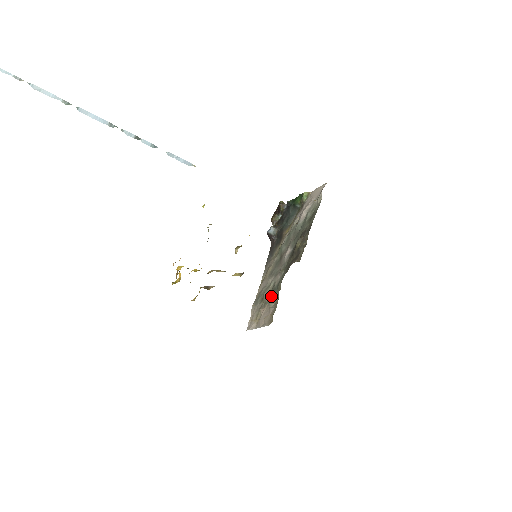
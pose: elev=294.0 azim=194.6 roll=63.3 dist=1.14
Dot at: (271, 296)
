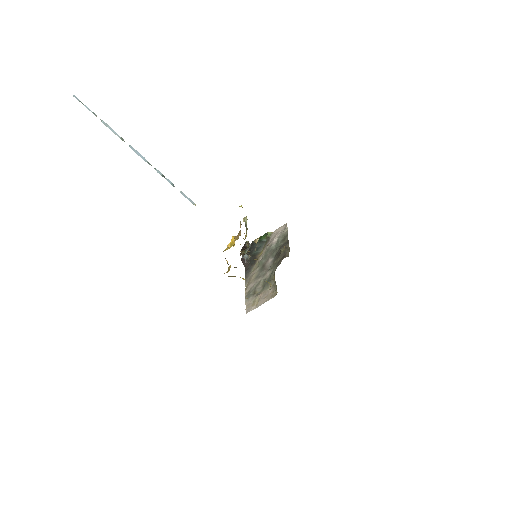
Dot at: (266, 285)
